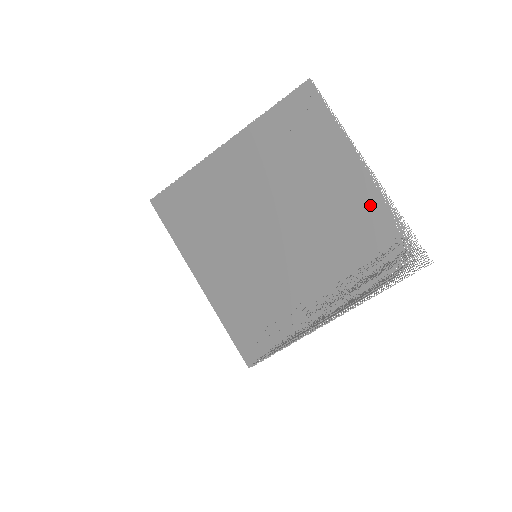
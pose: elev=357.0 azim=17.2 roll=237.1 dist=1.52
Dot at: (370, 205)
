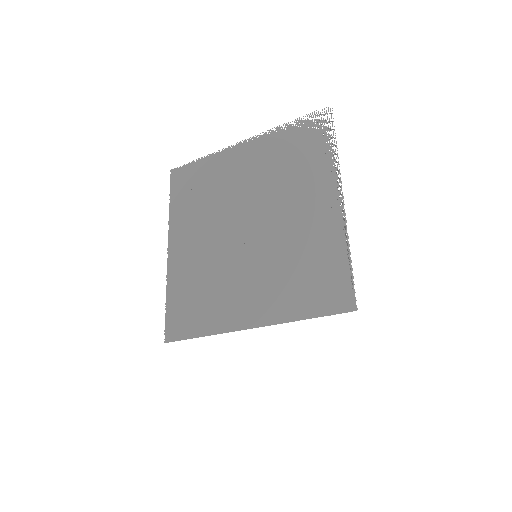
Dot at: (267, 145)
